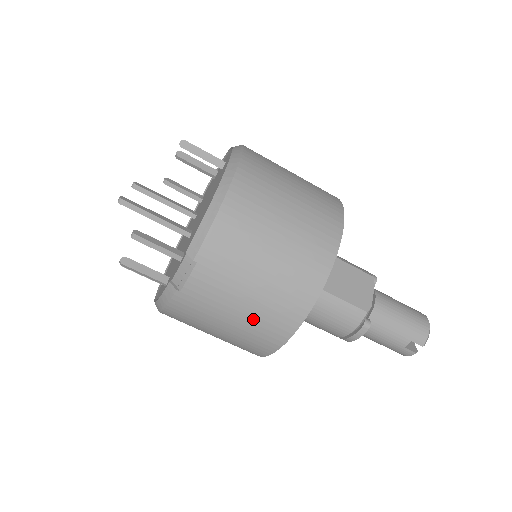
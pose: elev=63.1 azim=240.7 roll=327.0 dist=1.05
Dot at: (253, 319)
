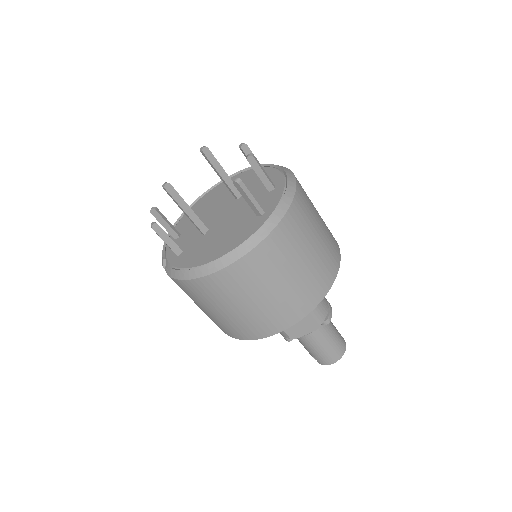
Dot at: occluded
